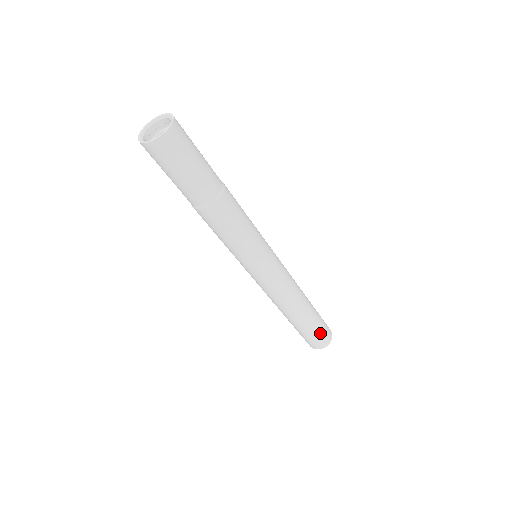
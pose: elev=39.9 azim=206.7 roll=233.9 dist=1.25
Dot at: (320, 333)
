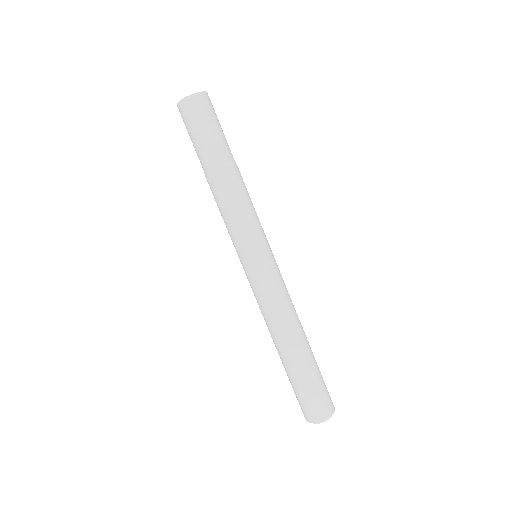
Dot at: (314, 394)
